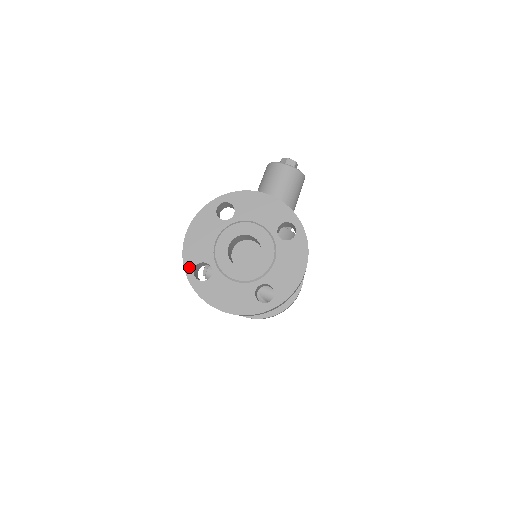
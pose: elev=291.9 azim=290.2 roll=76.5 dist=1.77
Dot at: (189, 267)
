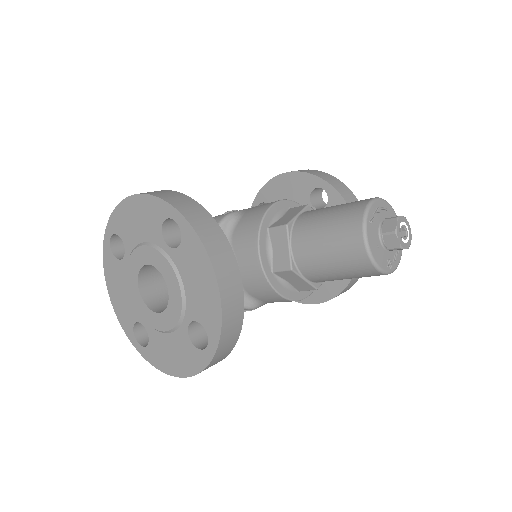
Dot at: (111, 227)
